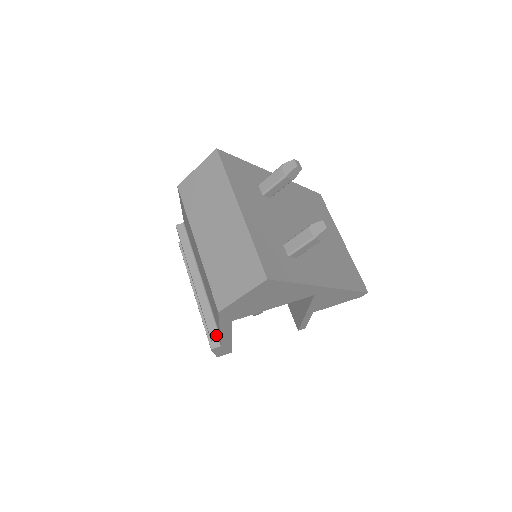
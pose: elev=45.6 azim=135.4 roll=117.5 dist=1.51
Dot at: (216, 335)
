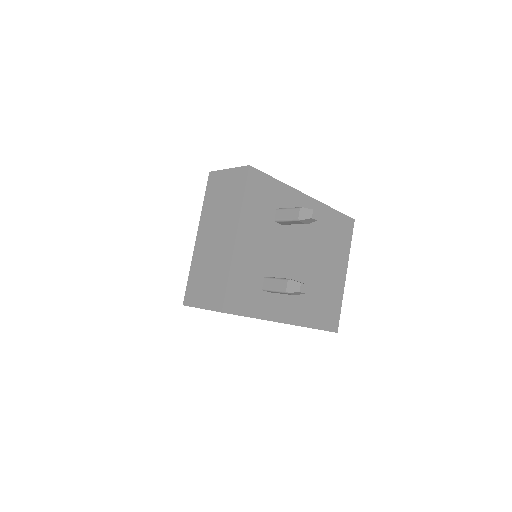
Dot at: occluded
